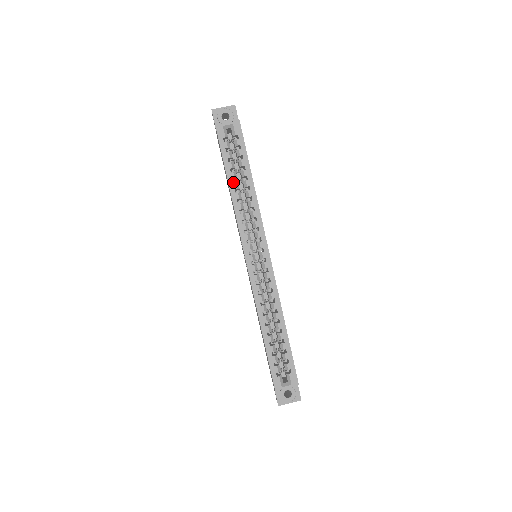
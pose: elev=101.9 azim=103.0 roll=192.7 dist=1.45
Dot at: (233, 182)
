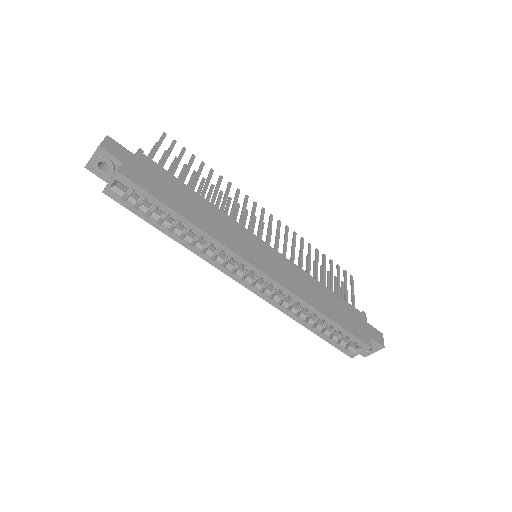
Dot at: occluded
